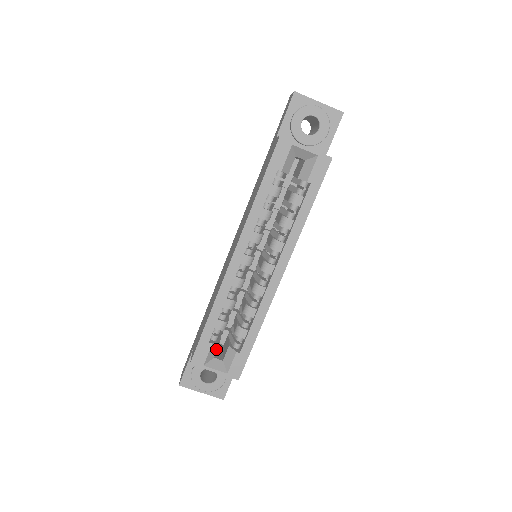
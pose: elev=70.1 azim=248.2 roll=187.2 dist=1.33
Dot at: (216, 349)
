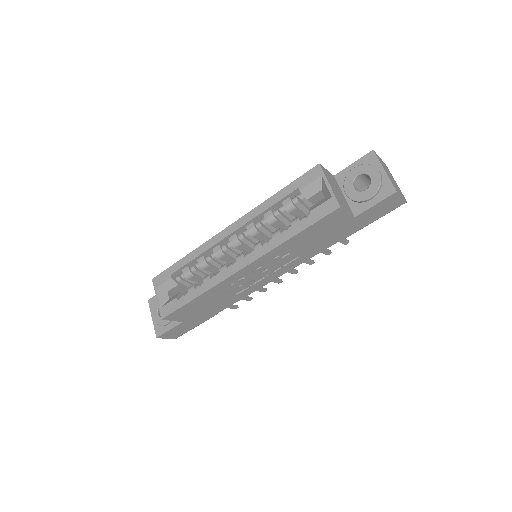
Dot at: (172, 286)
